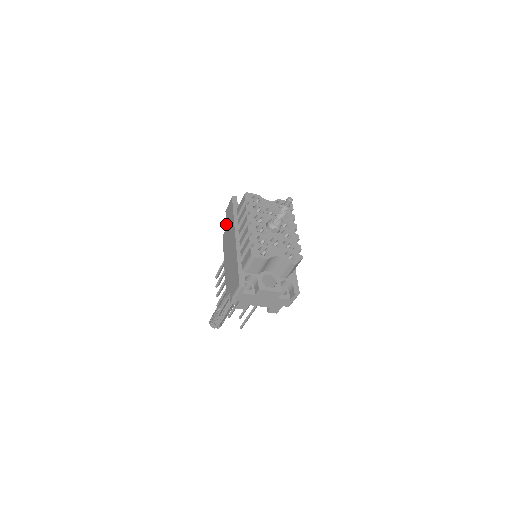
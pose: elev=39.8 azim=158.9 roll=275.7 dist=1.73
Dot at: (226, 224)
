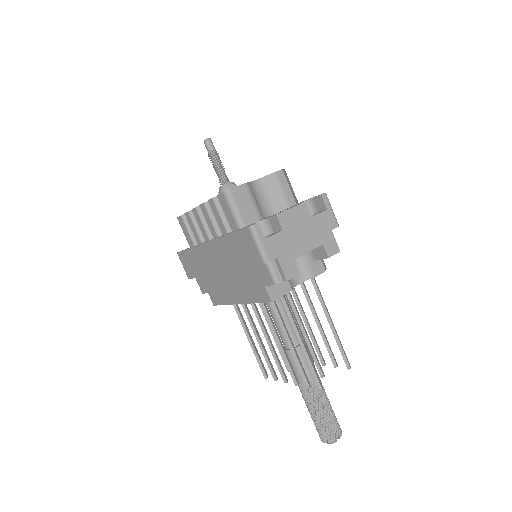
Dot at: occluded
